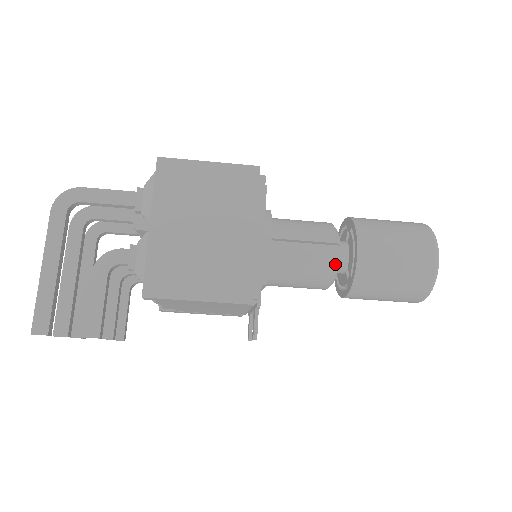
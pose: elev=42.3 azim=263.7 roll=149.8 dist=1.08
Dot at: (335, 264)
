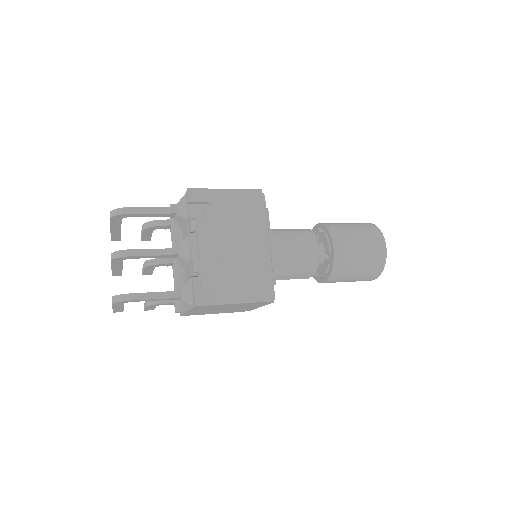
Dot at: occluded
